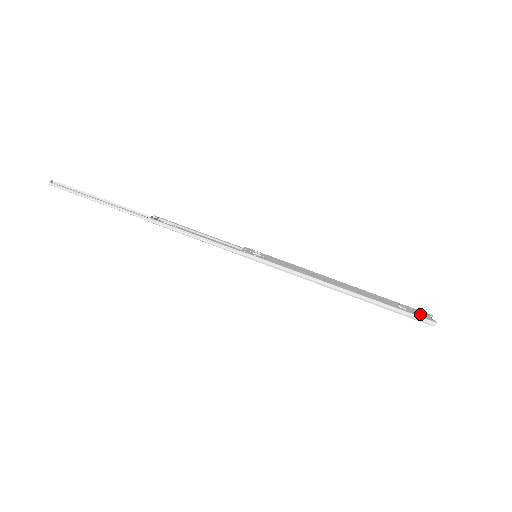
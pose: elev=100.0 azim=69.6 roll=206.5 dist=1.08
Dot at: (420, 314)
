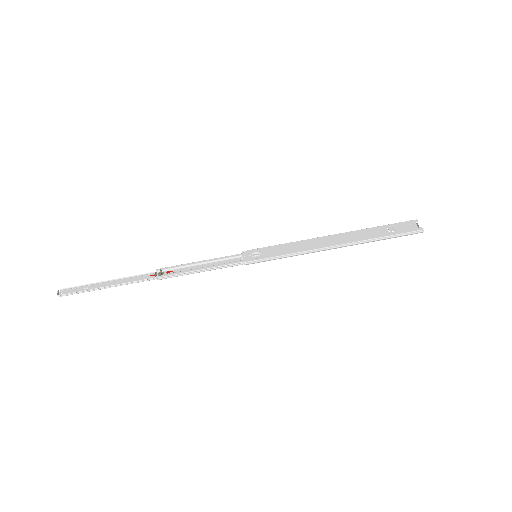
Dot at: (407, 228)
